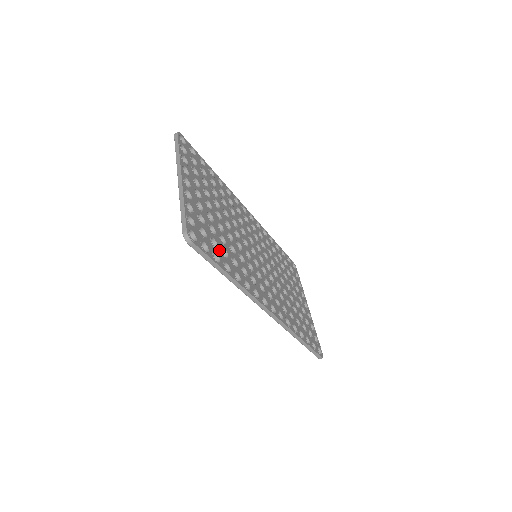
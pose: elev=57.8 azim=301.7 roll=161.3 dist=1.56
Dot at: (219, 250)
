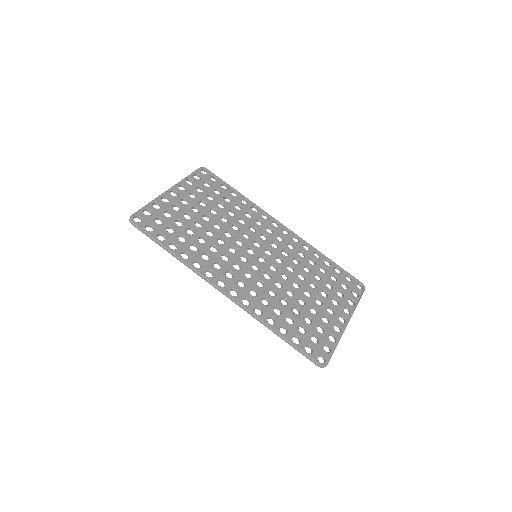
Dot at: (174, 235)
